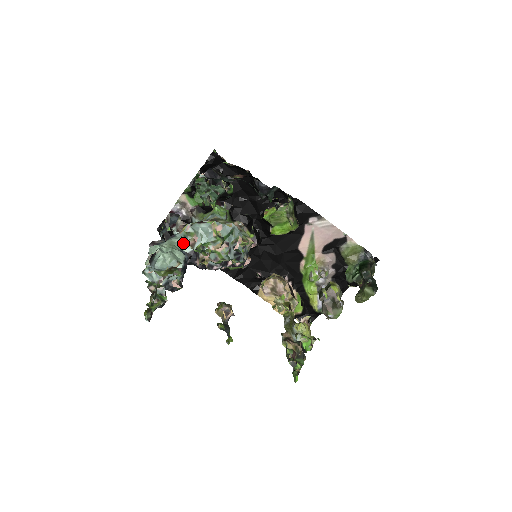
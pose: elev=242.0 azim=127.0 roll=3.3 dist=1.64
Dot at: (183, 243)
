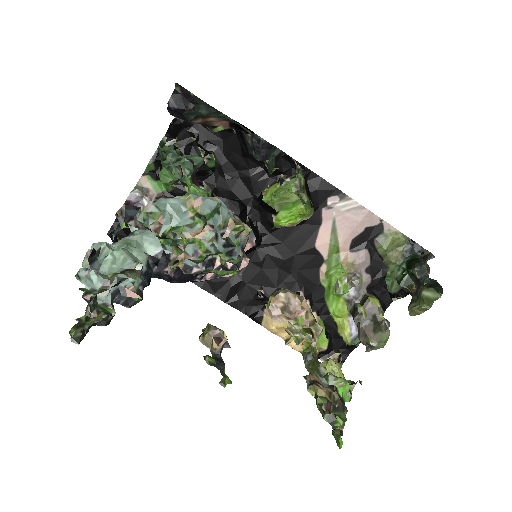
Dot at: (145, 241)
